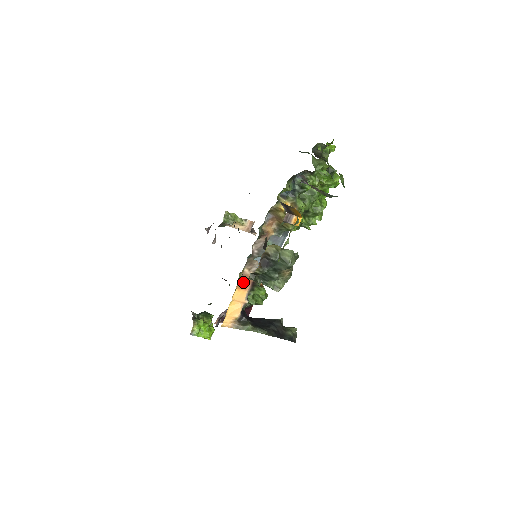
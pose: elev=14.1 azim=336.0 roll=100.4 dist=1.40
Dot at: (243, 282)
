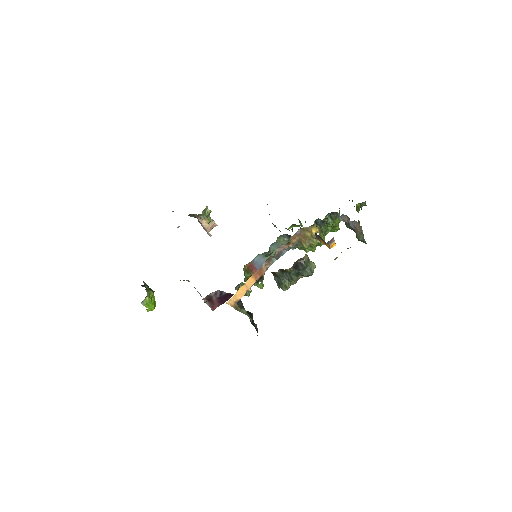
Dot at: (257, 273)
